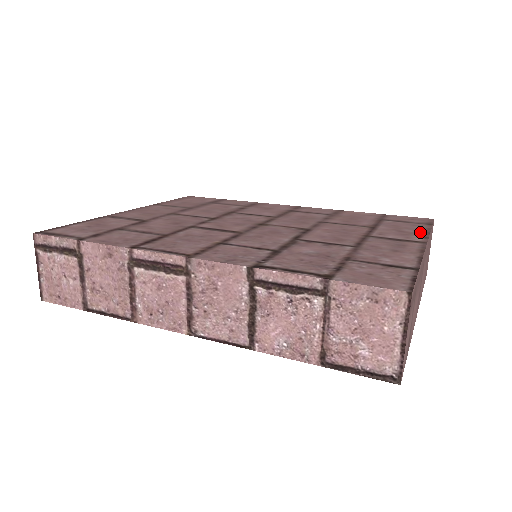
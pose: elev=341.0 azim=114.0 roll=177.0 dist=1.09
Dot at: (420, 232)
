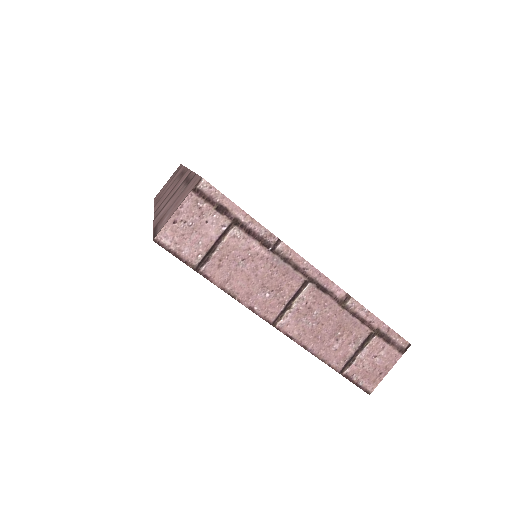
Dot at: occluded
